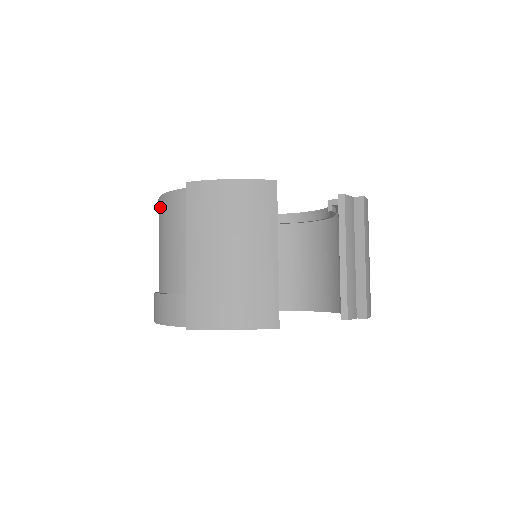
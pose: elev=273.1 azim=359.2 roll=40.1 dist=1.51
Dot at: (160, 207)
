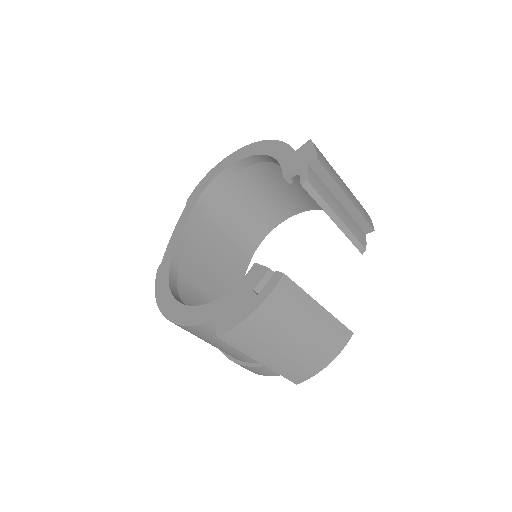
Dot at: occluded
